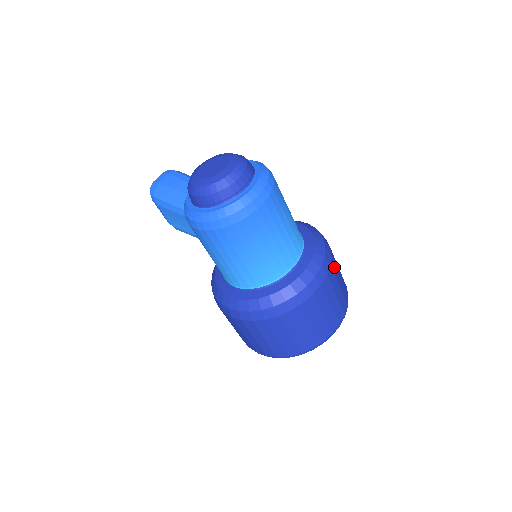
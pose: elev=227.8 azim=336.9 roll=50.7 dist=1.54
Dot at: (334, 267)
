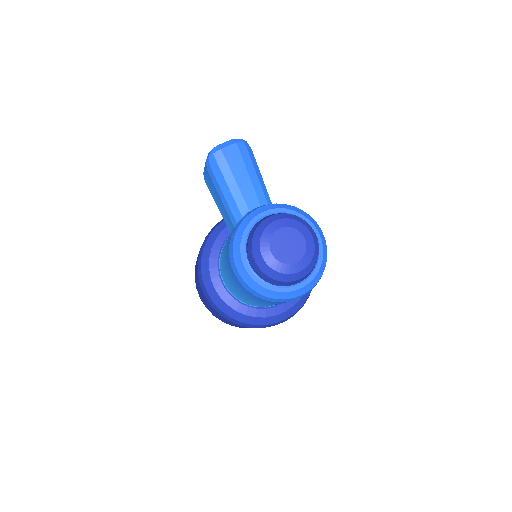
Dot at: occluded
